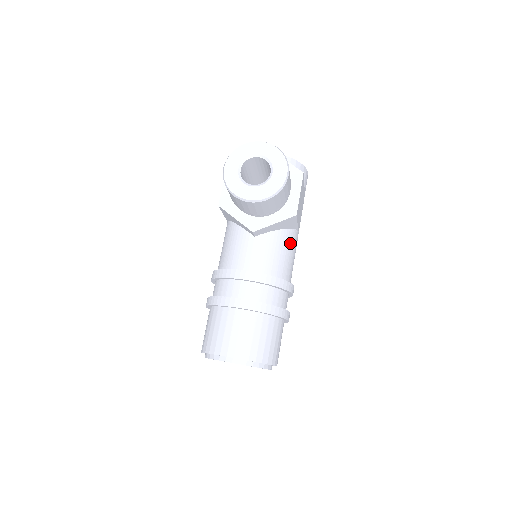
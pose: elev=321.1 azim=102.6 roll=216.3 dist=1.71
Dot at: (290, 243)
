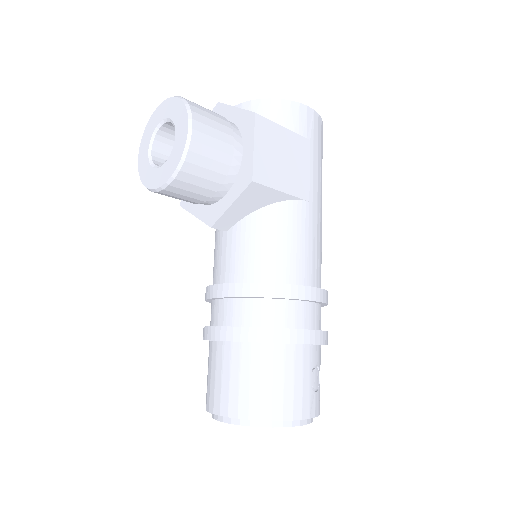
Dot at: (284, 223)
